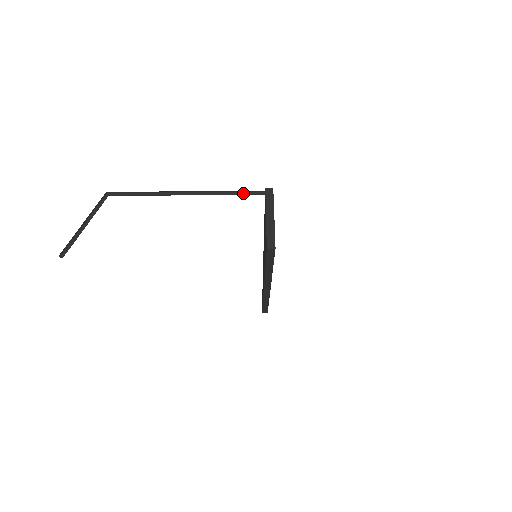
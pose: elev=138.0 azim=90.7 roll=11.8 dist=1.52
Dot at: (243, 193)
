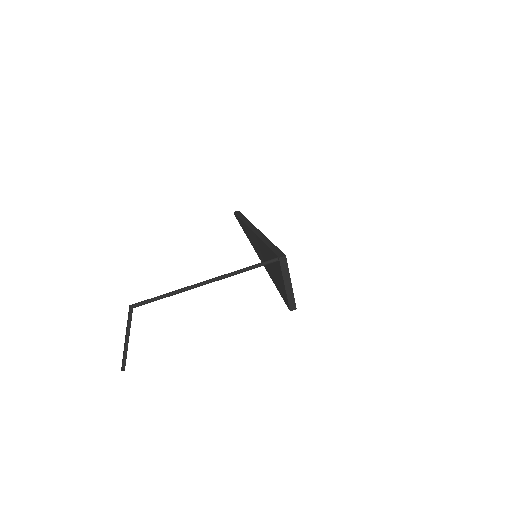
Dot at: (258, 264)
